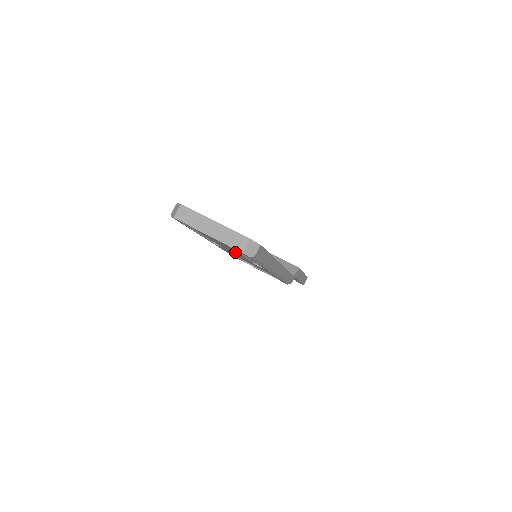
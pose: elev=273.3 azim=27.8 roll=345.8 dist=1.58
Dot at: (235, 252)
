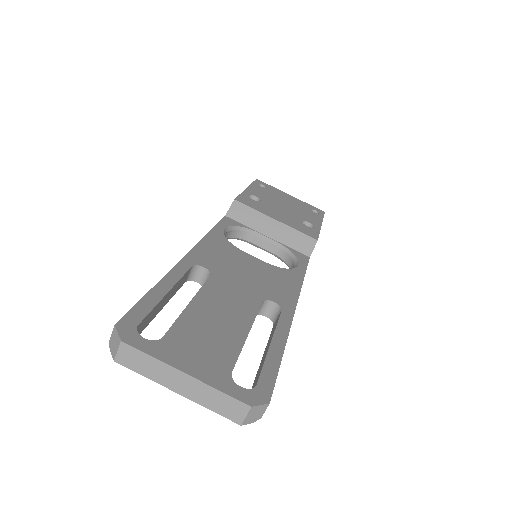
Dot at: occluded
